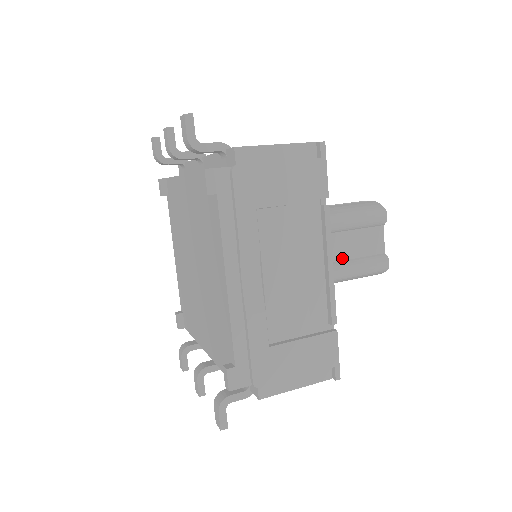
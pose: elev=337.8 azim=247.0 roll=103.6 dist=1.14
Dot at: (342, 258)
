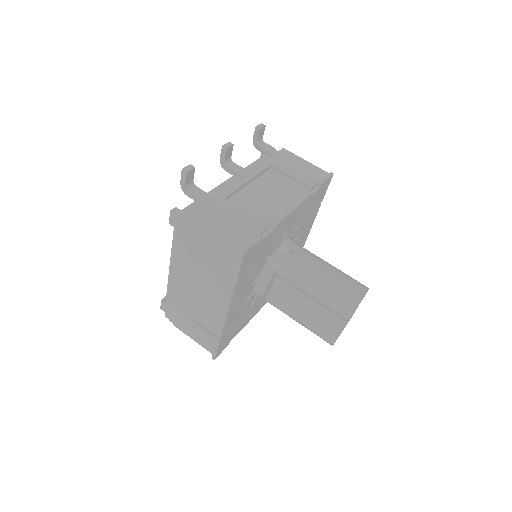
Dot at: (302, 309)
